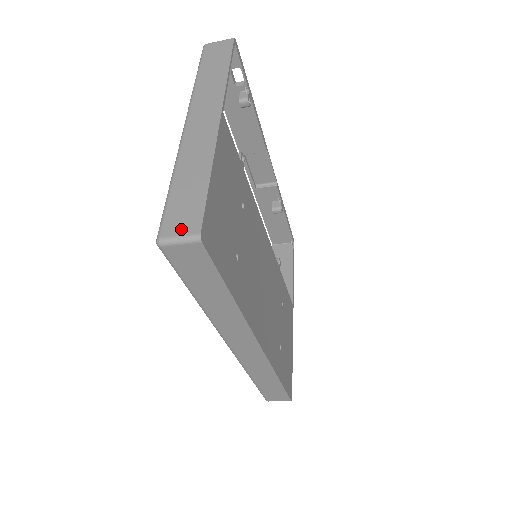
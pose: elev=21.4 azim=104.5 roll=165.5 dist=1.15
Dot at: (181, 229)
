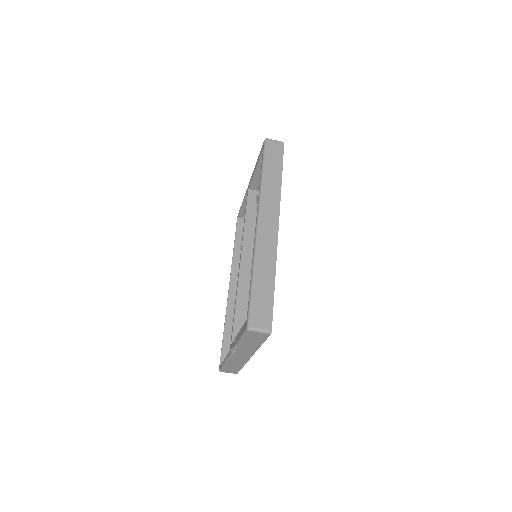
Dot at: occluded
